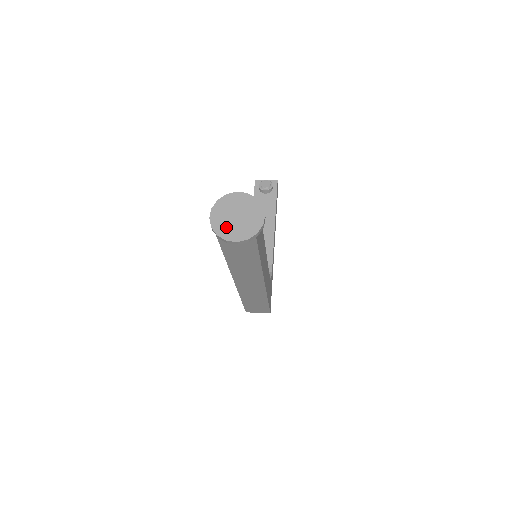
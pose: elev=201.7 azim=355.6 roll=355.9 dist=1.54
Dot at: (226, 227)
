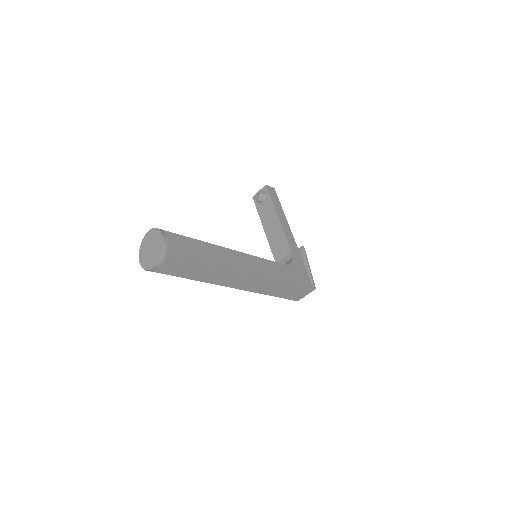
Dot at: (148, 261)
